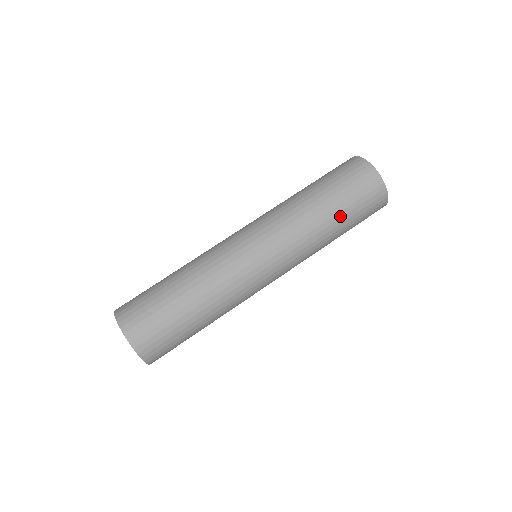
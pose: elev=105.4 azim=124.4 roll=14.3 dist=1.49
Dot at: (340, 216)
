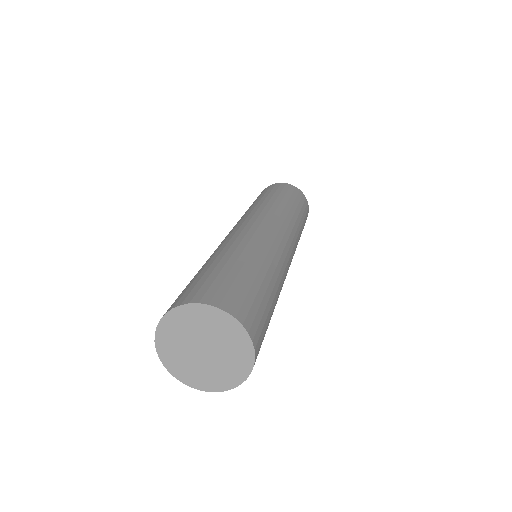
Dot at: (295, 206)
